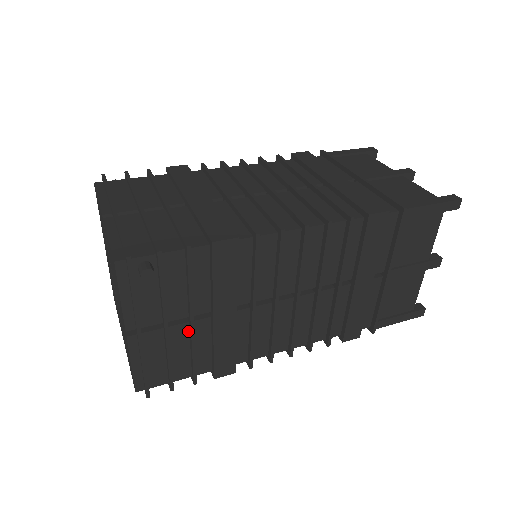
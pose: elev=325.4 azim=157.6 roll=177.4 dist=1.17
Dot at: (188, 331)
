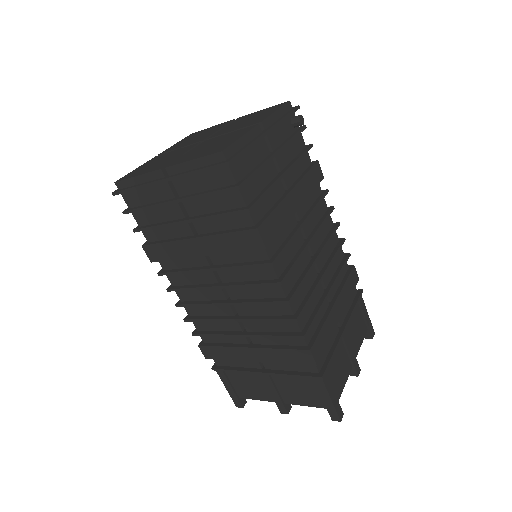
Dot at: (273, 178)
